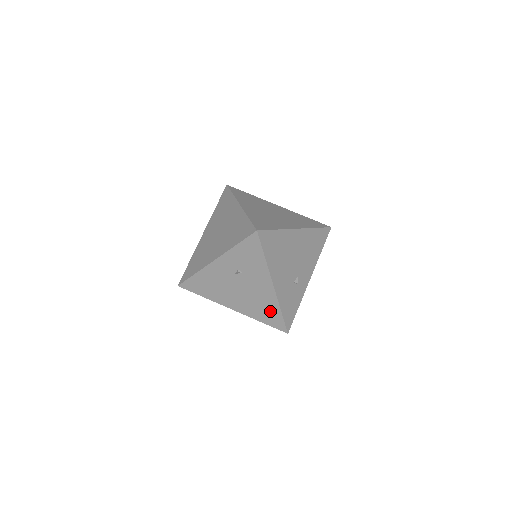
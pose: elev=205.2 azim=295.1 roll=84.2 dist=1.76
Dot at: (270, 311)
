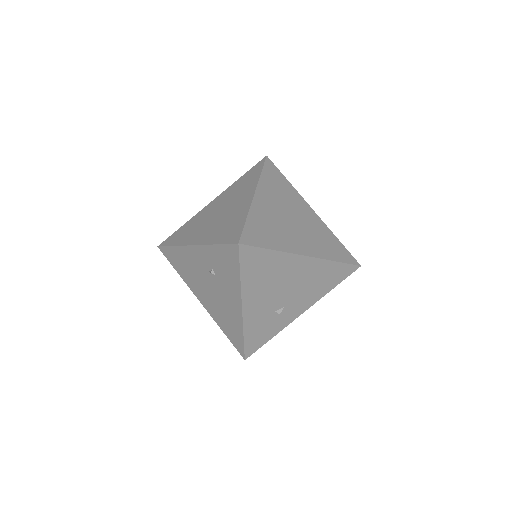
Dot at: (233, 329)
